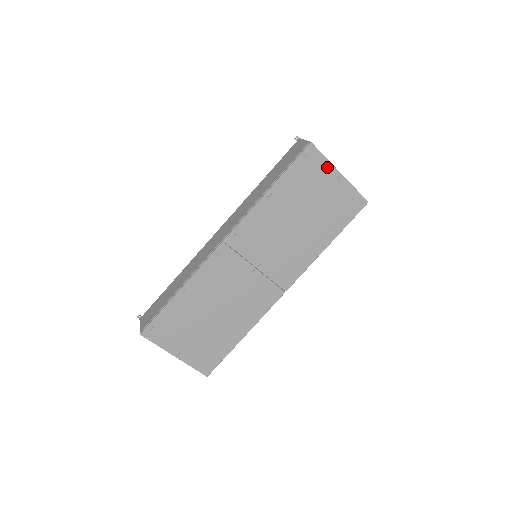
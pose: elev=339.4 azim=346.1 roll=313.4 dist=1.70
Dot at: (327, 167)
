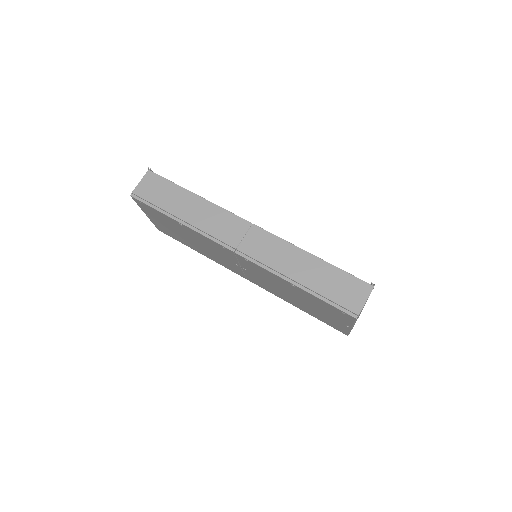
Dot at: (348, 322)
